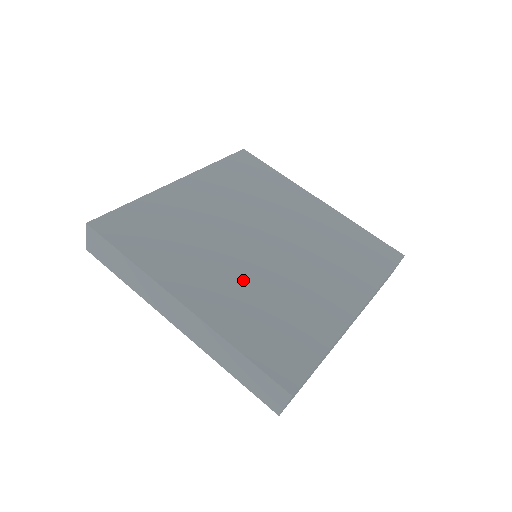
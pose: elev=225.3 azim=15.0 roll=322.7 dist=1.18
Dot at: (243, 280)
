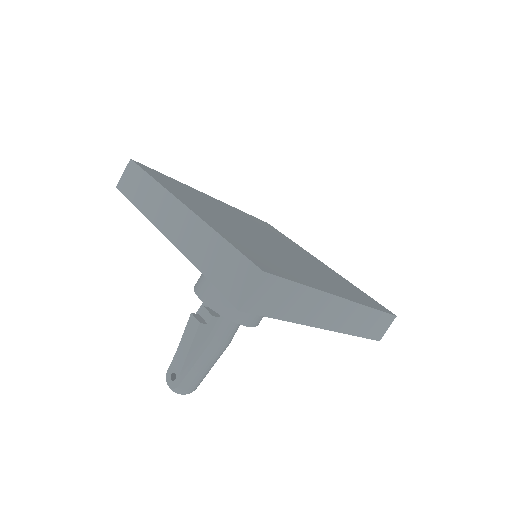
Dot at: (243, 233)
